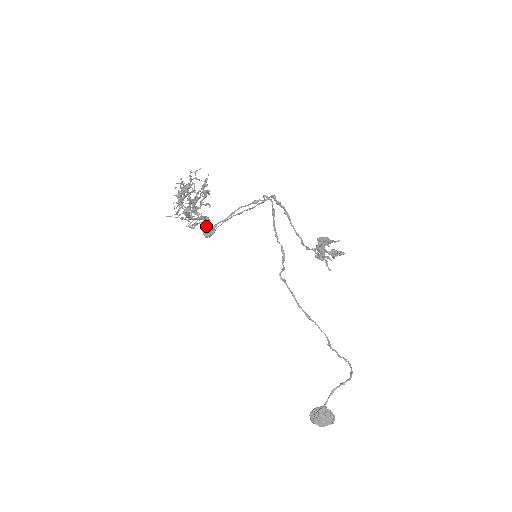
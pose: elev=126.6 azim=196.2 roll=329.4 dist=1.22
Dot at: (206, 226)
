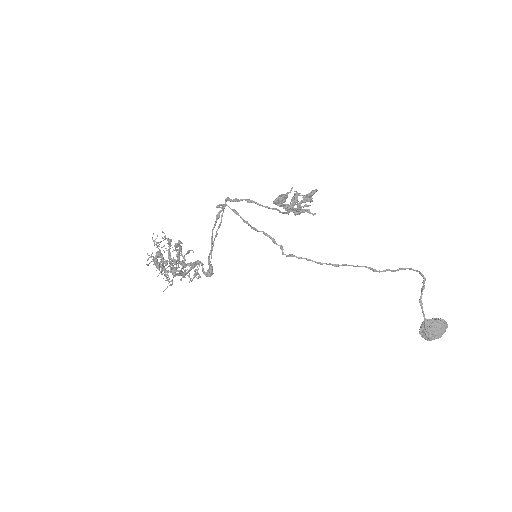
Dot at: (202, 268)
